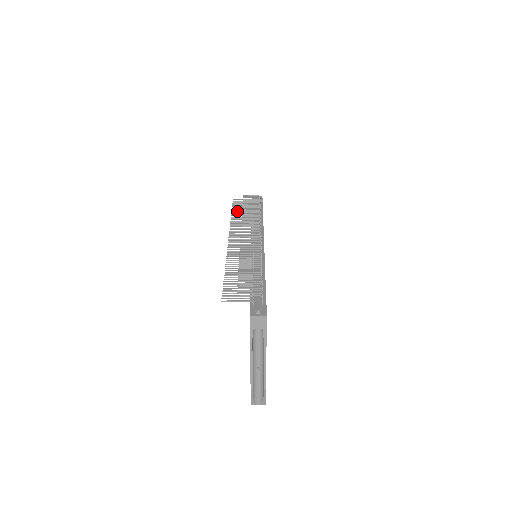
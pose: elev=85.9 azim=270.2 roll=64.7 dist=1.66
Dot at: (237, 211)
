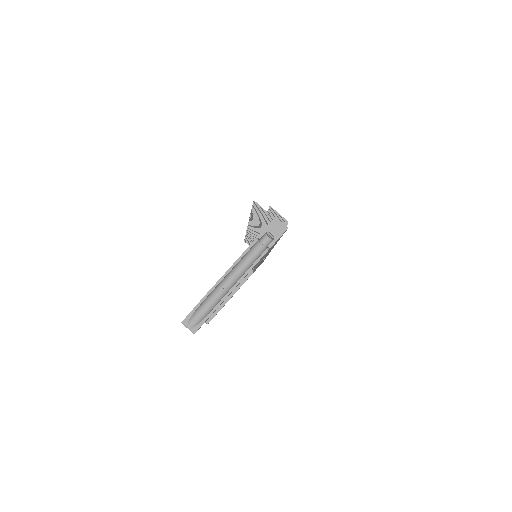
Dot at: occluded
